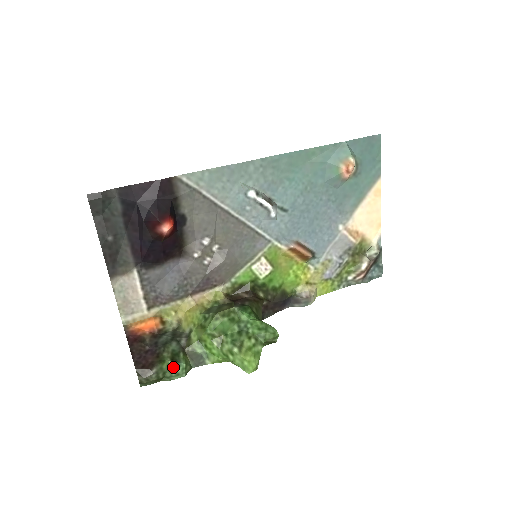
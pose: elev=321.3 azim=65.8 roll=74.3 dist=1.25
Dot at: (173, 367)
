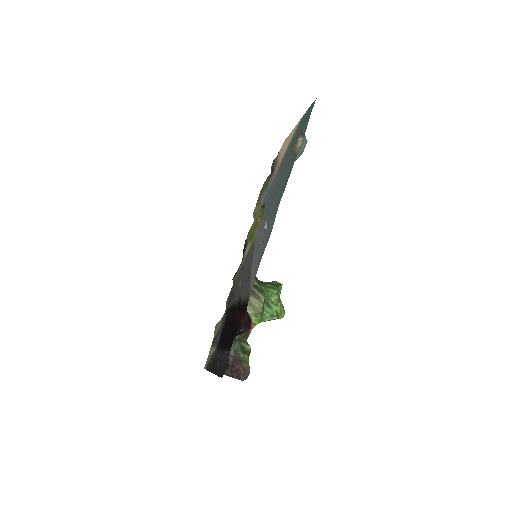
Dot at: occluded
